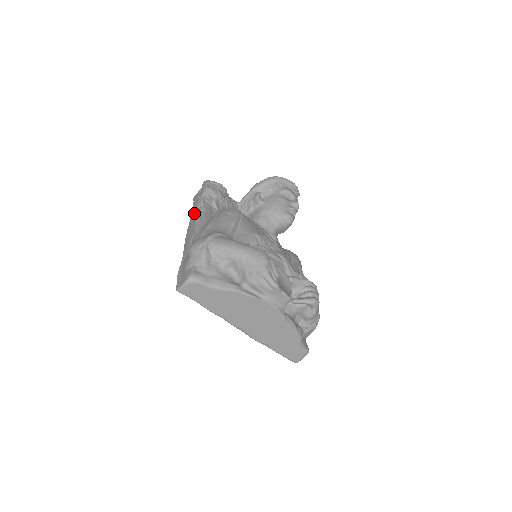
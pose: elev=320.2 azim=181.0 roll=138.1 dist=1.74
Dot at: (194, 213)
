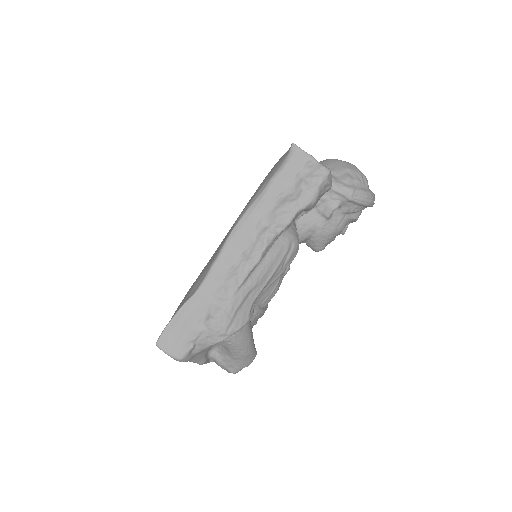
Dot at: (267, 213)
